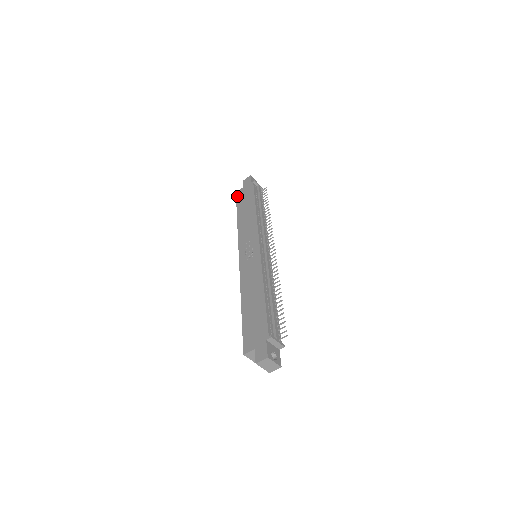
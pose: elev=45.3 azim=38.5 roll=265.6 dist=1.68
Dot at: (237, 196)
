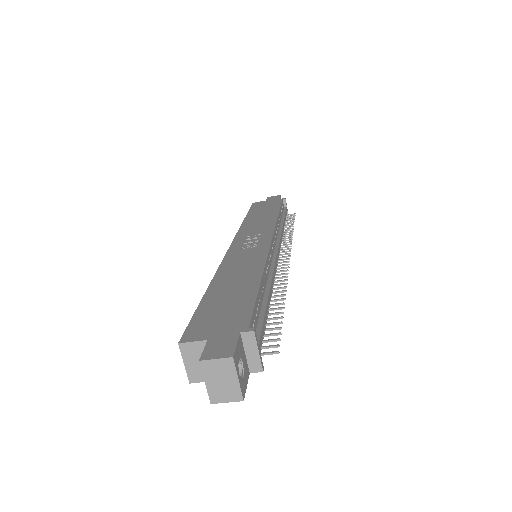
Dot at: (254, 204)
